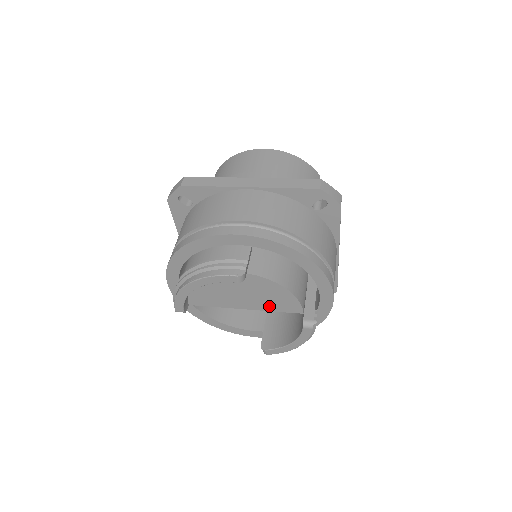
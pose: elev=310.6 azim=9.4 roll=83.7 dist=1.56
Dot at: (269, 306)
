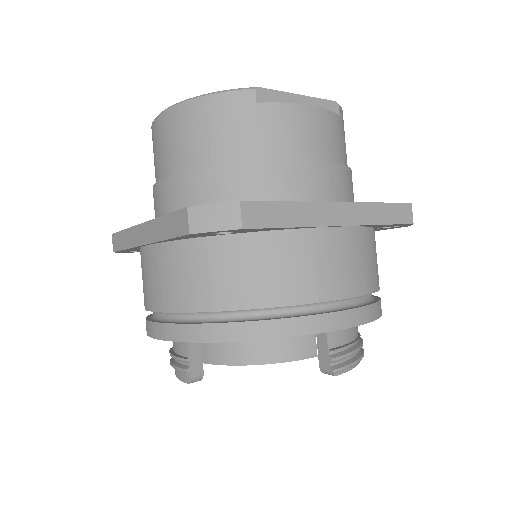
Dot at: occluded
